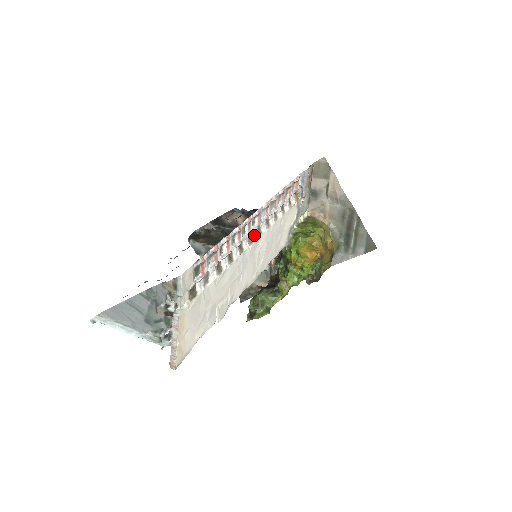
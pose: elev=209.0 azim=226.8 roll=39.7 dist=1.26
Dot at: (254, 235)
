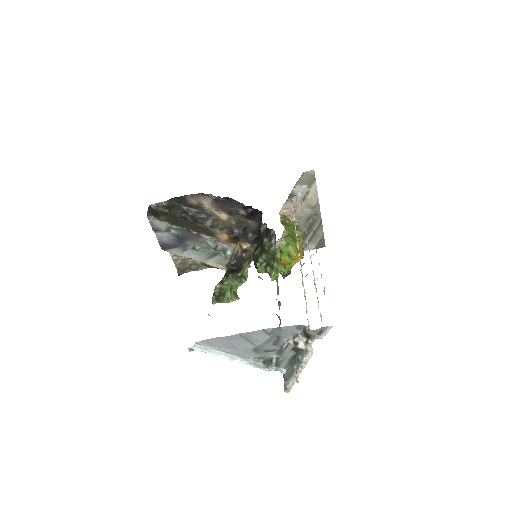
Dot at: (298, 255)
